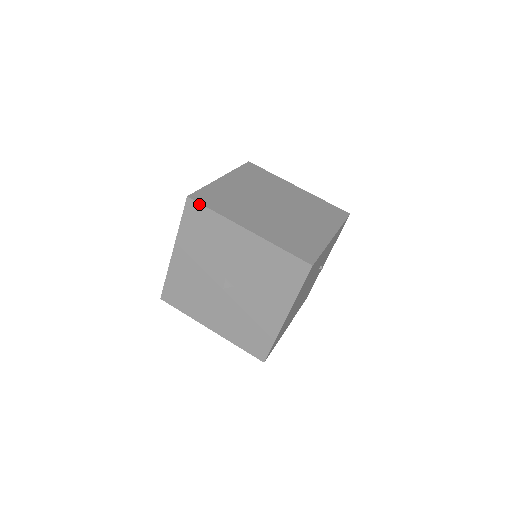
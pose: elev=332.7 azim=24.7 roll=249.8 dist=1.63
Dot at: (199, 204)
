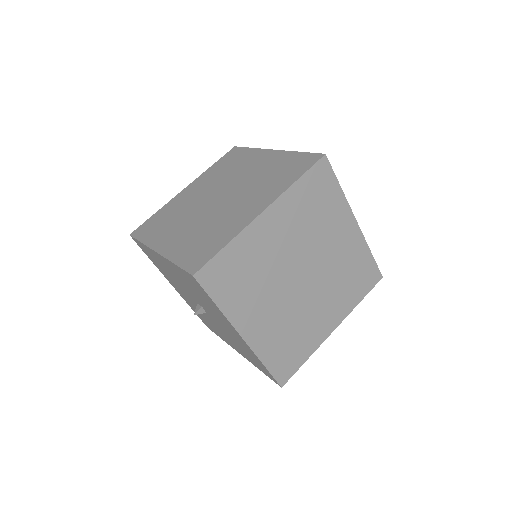
Dot at: (203, 289)
